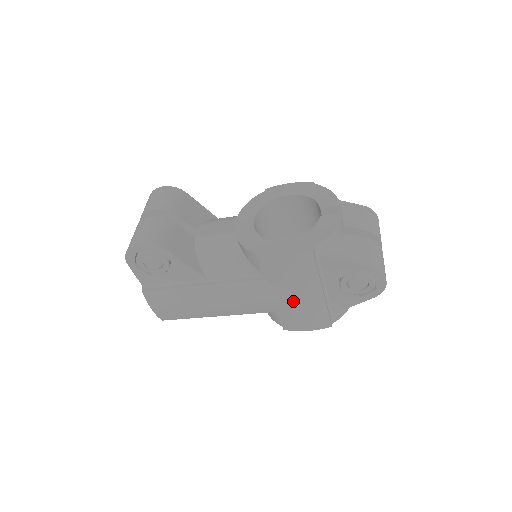
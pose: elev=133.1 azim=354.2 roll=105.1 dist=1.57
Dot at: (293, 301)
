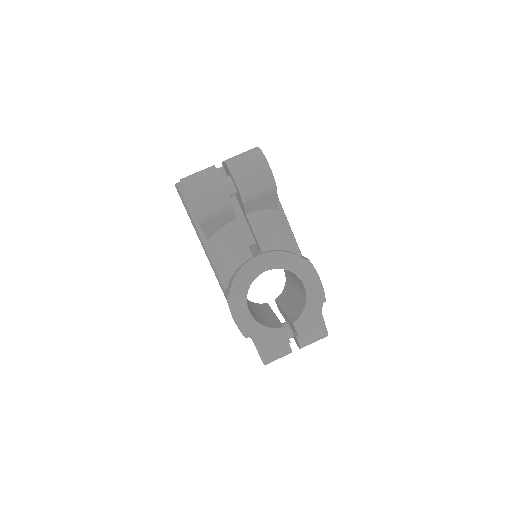
Dot at: occluded
